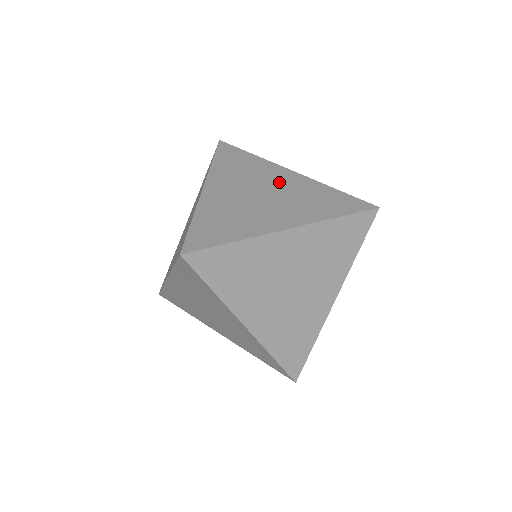
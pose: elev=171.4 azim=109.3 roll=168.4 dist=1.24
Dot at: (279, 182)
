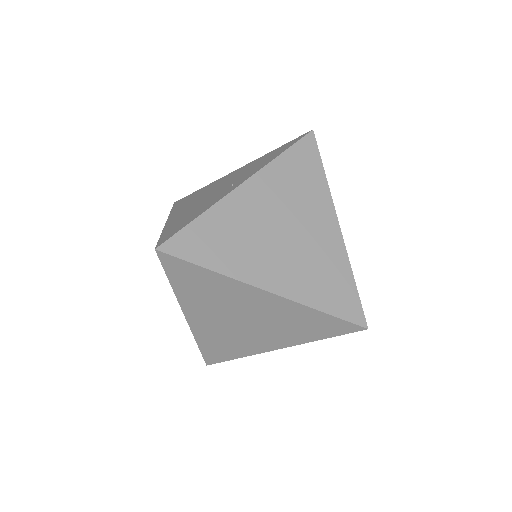
Dot at: occluded
